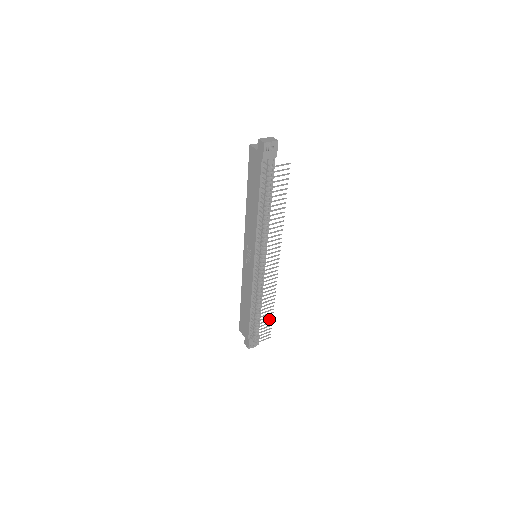
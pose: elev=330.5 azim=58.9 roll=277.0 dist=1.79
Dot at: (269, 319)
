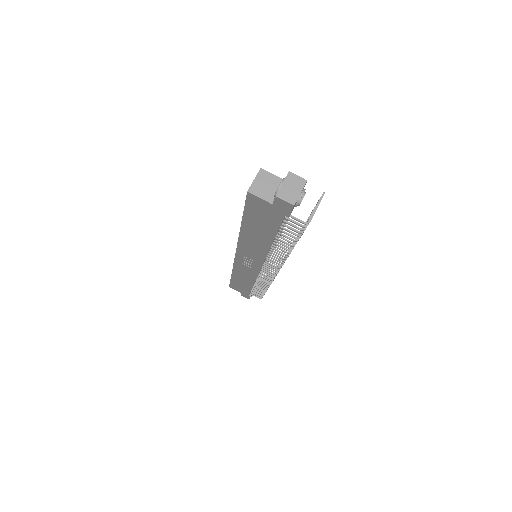
Dot at: occluded
